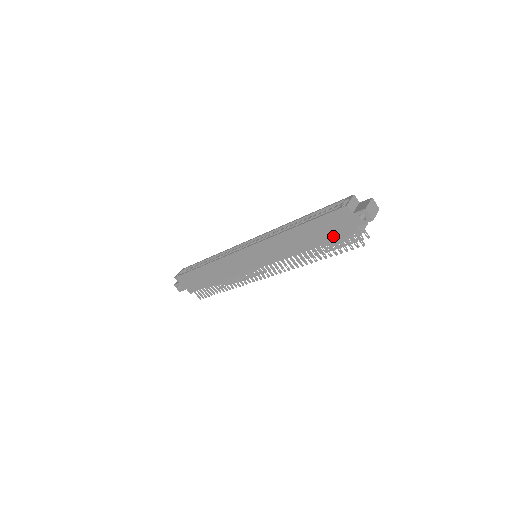
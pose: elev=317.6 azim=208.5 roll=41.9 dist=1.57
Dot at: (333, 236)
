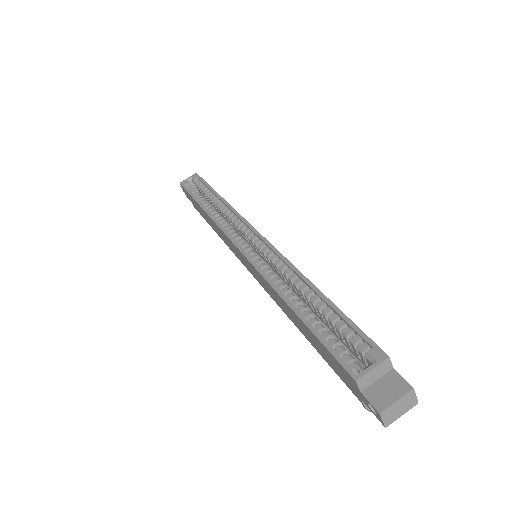
Dot at: (332, 365)
